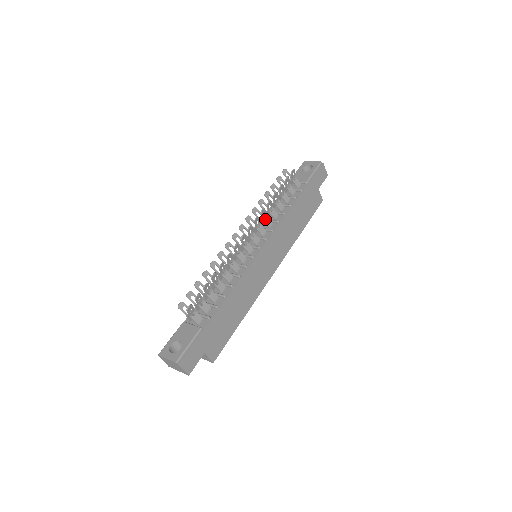
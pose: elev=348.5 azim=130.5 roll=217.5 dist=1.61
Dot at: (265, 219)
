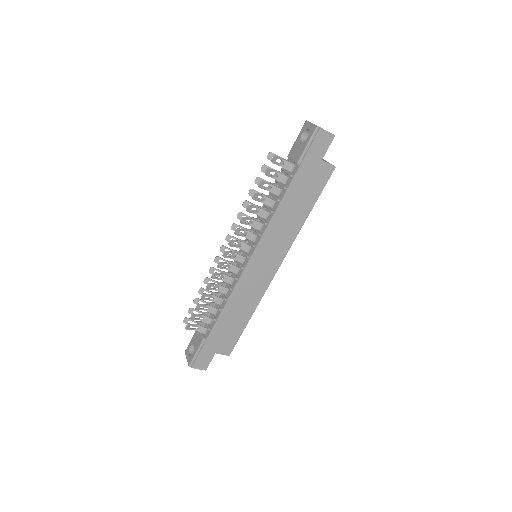
Dot at: occluded
